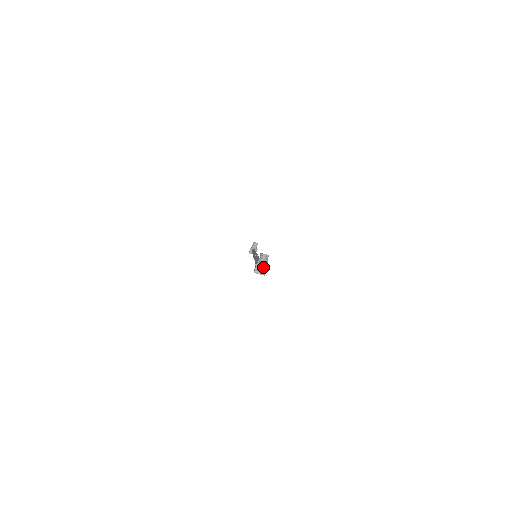
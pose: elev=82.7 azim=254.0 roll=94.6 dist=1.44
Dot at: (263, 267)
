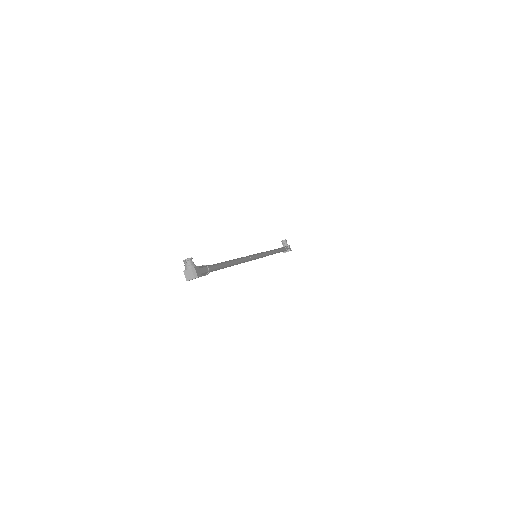
Dot at: (190, 271)
